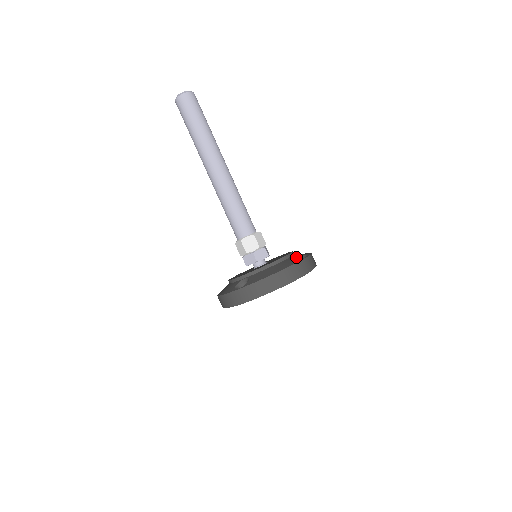
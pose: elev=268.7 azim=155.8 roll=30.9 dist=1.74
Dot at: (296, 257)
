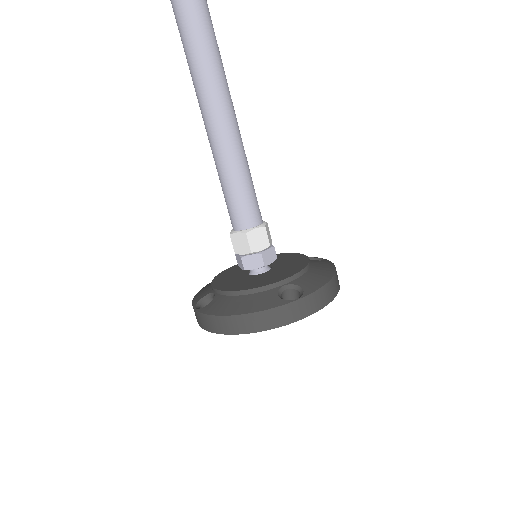
Dot at: (292, 287)
